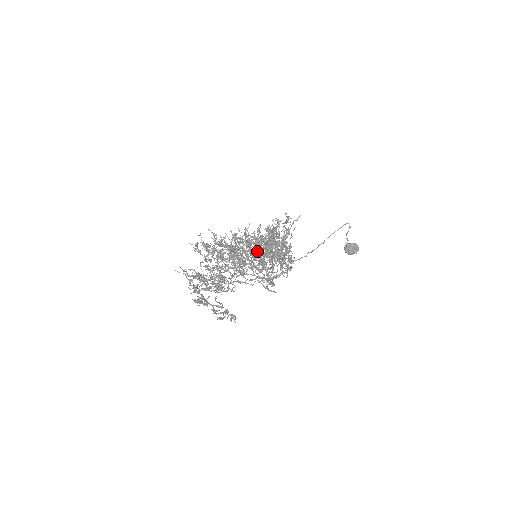
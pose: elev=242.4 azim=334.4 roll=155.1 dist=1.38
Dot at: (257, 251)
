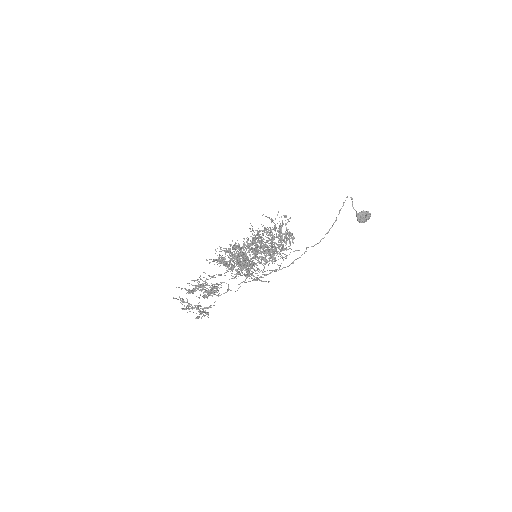
Dot at: (232, 256)
